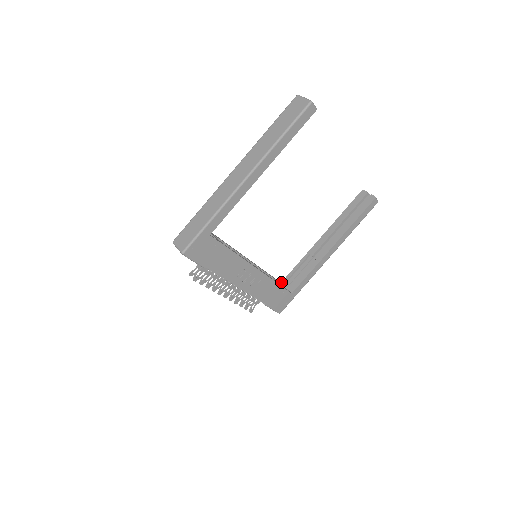
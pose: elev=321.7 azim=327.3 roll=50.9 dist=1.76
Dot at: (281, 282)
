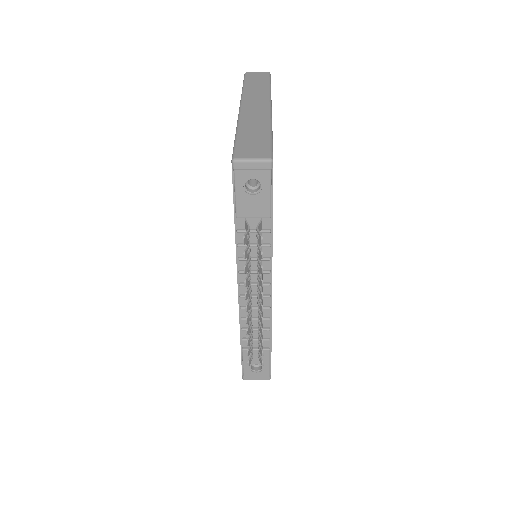
Dot at: occluded
